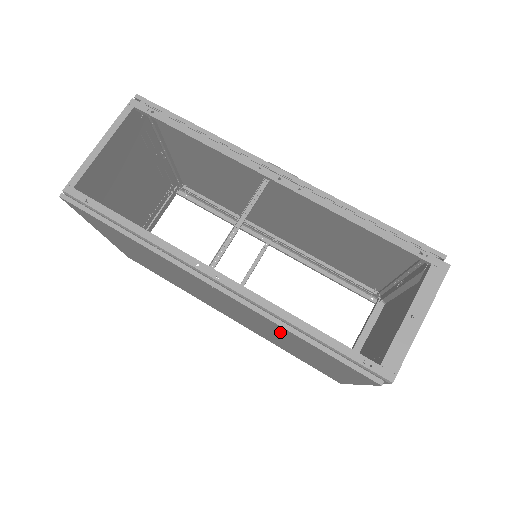
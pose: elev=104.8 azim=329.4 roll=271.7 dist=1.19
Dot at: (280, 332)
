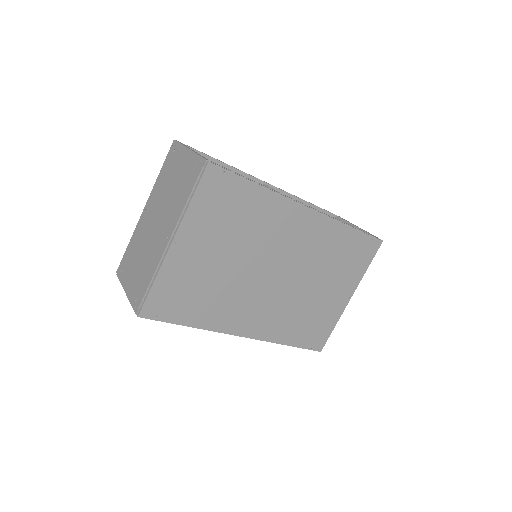
Dot at: (330, 249)
